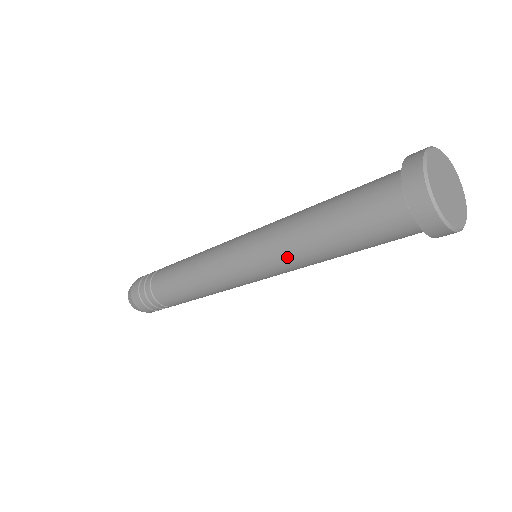
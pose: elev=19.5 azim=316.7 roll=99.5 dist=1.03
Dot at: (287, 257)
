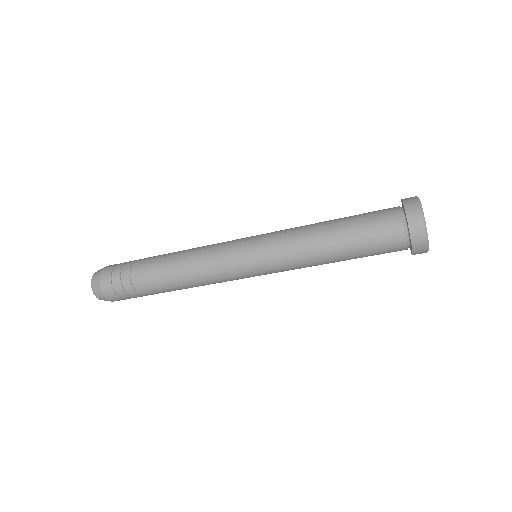
Dot at: (300, 260)
